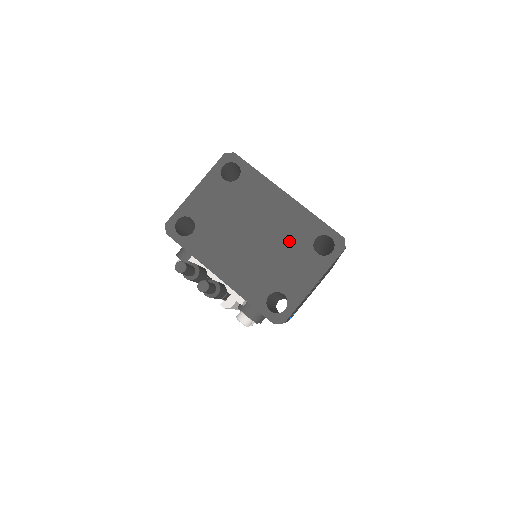
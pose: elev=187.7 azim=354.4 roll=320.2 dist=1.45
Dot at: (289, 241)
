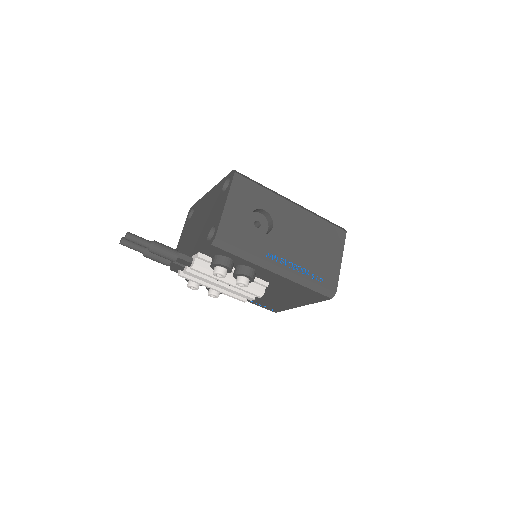
Dot at: (213, 204)
